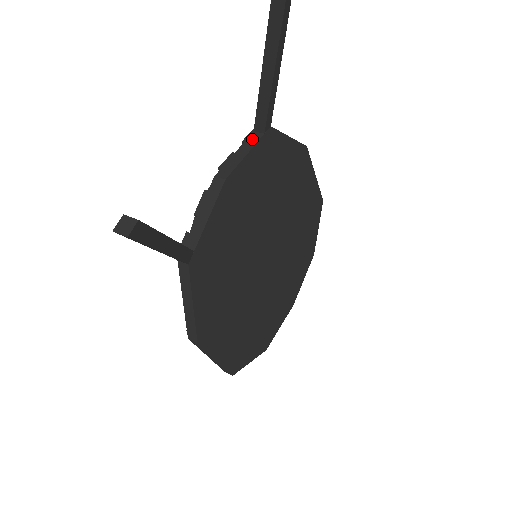
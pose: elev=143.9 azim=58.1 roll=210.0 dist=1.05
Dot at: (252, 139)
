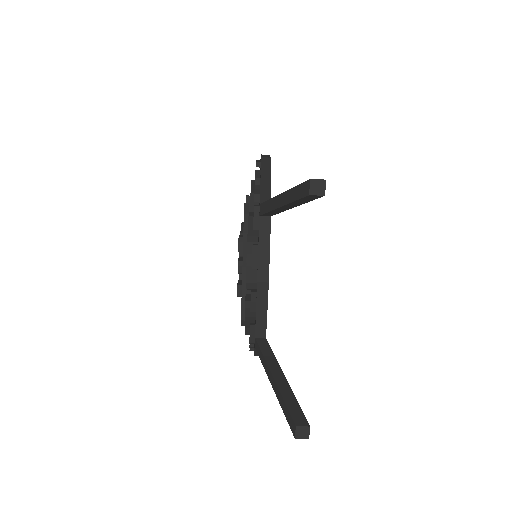
Dot at: (264, 227)
